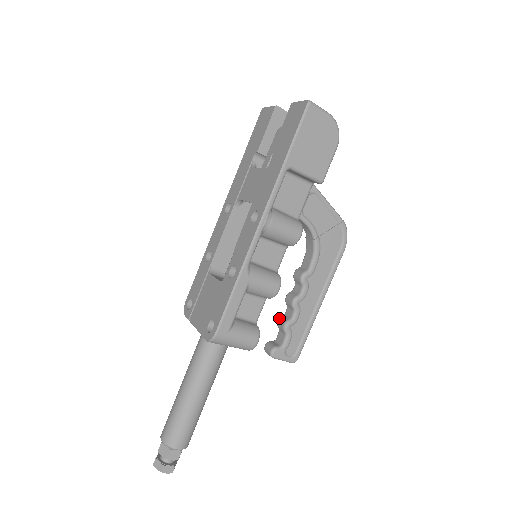
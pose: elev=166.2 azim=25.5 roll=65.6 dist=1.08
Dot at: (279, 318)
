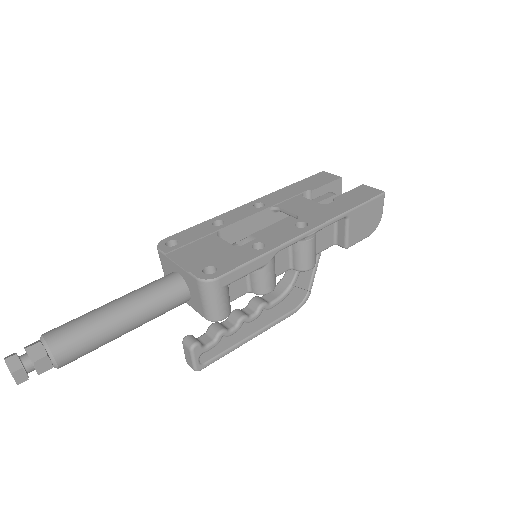
Dot at: (216, 322)
